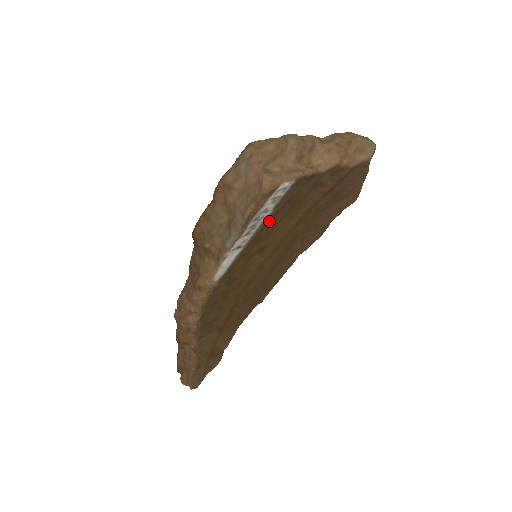
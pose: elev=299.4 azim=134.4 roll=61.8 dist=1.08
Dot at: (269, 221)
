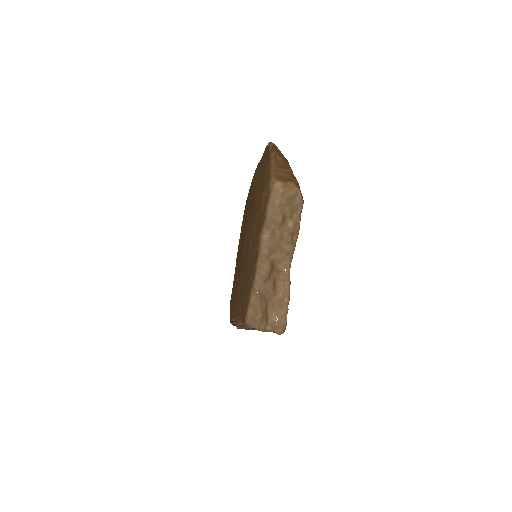
Dot at: occluded
